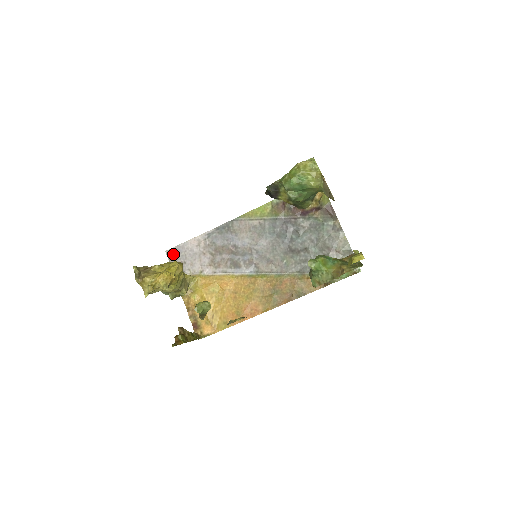
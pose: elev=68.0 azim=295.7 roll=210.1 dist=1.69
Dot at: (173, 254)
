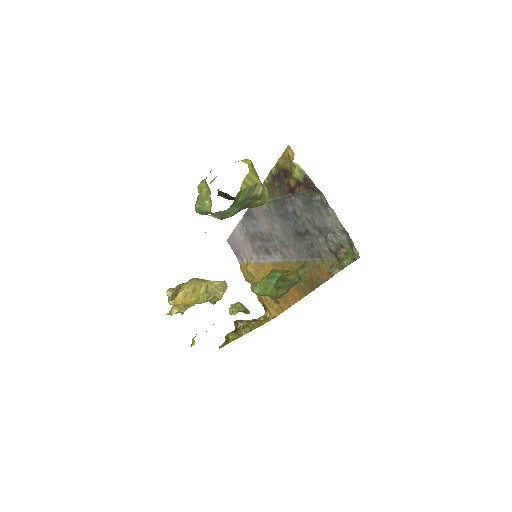
Dot at: (231, 243)
